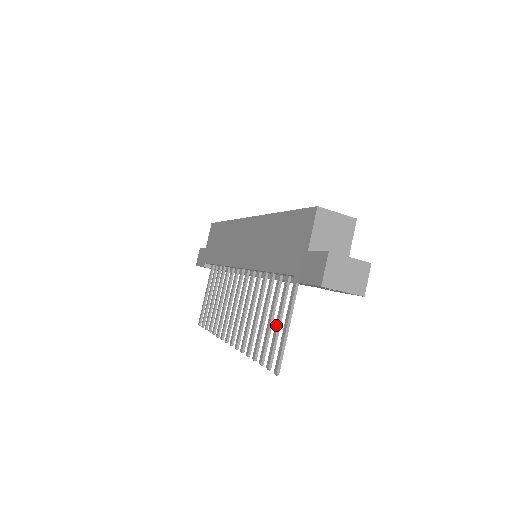
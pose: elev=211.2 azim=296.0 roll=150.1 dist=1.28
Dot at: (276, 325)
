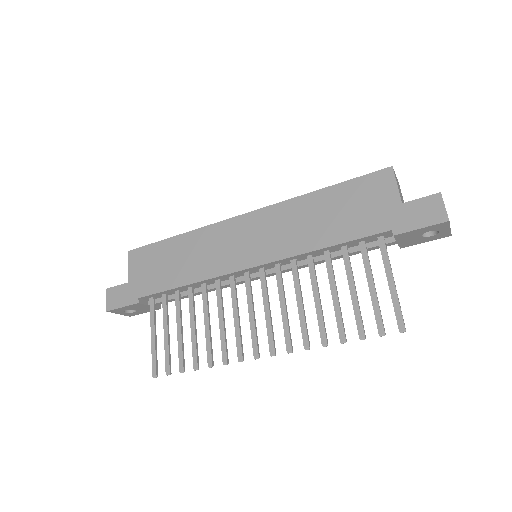
Dot at: (372, 290)
